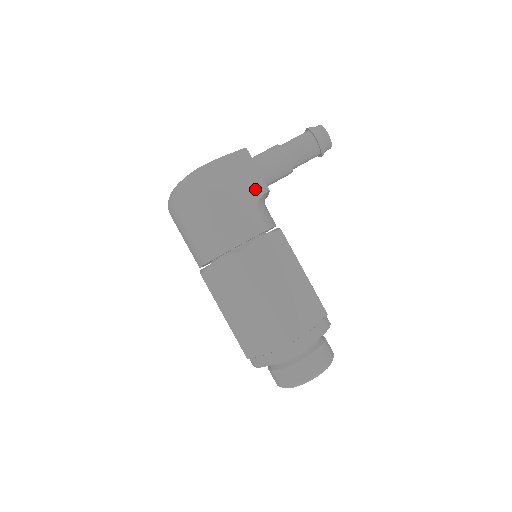
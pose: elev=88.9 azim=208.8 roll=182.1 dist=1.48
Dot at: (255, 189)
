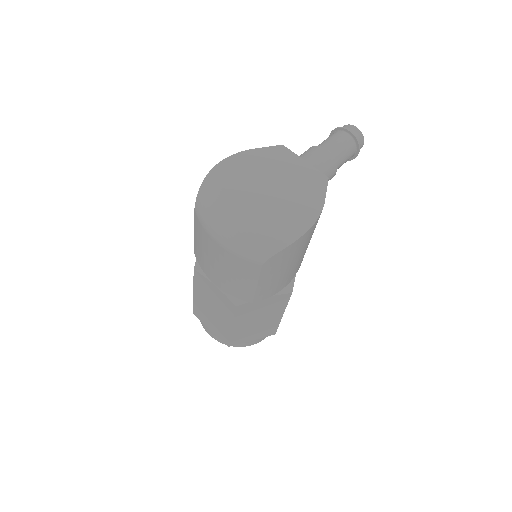
Dot at: occluded
